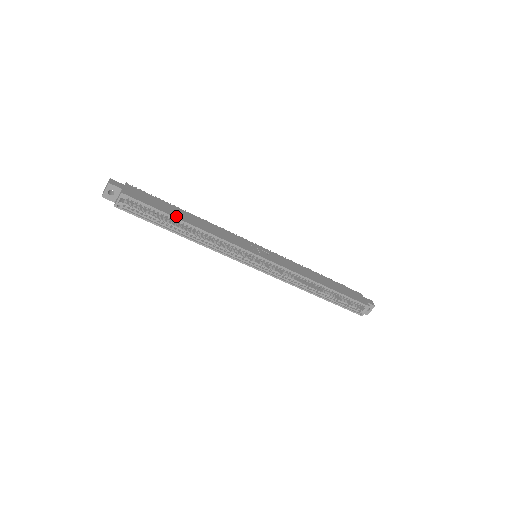
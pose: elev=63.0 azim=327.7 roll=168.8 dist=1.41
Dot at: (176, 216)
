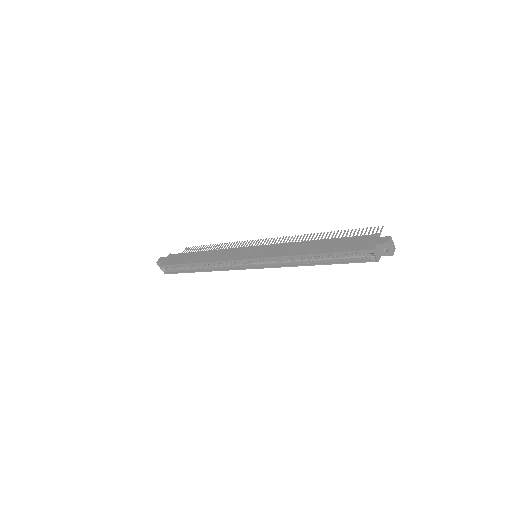
Dot at: (188, 262)
